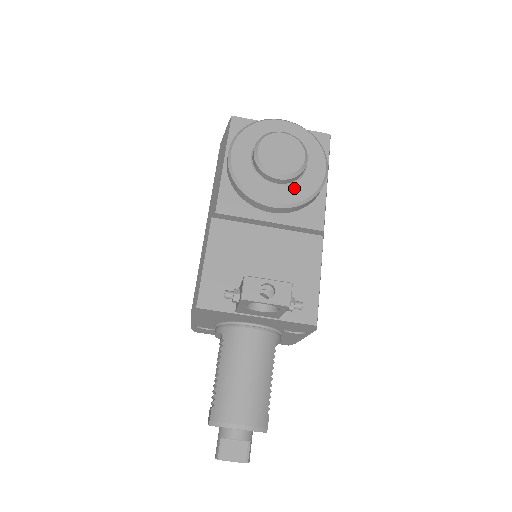
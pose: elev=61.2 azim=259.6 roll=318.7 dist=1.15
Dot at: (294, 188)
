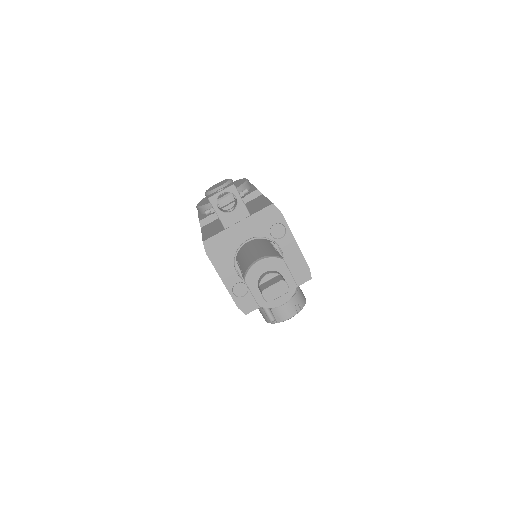
Dot at: occluded
